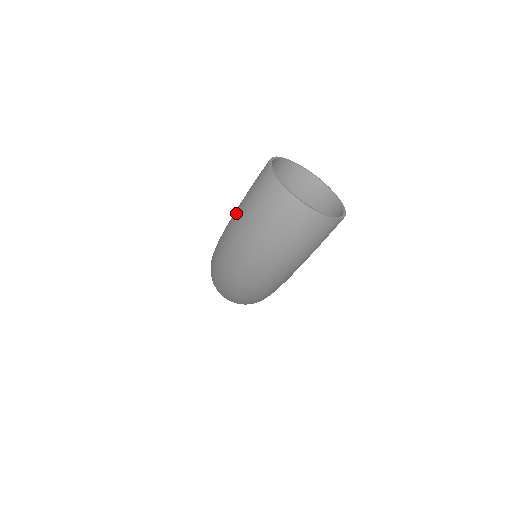
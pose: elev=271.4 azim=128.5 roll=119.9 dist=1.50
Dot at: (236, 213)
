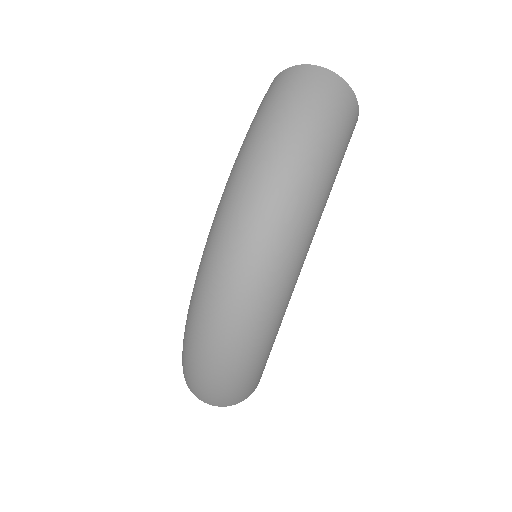
Dot at: (249, 130)
